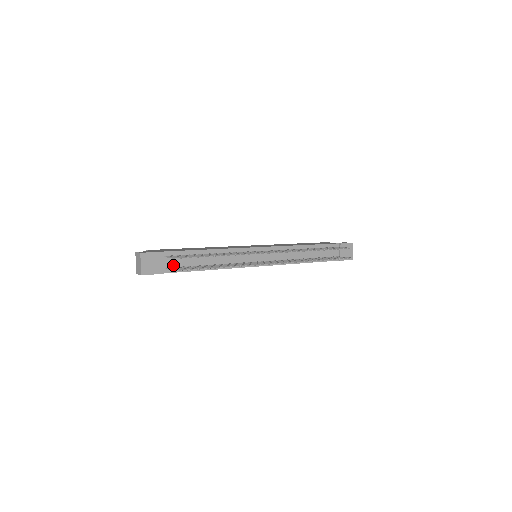
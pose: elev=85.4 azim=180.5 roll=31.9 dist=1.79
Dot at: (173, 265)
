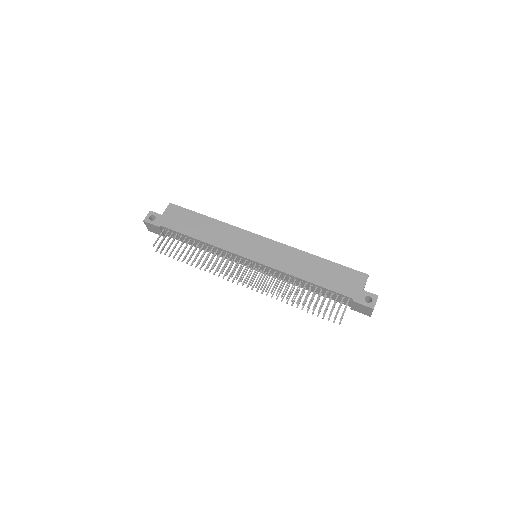
Dot at: (172, 235)
